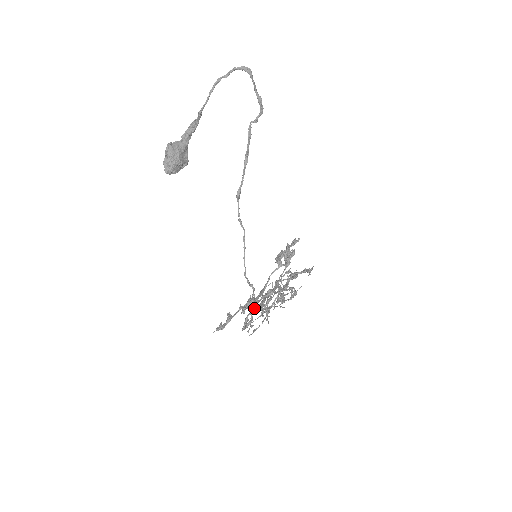
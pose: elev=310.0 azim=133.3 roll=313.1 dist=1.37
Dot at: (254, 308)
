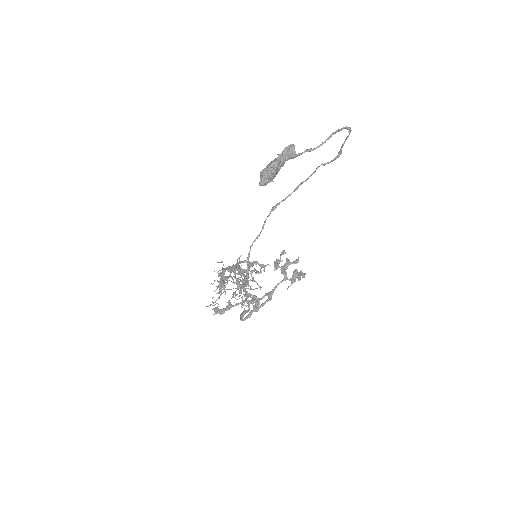
Dot at: occluded
